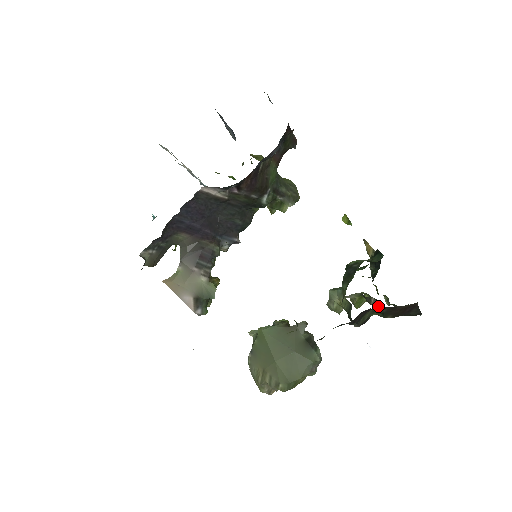
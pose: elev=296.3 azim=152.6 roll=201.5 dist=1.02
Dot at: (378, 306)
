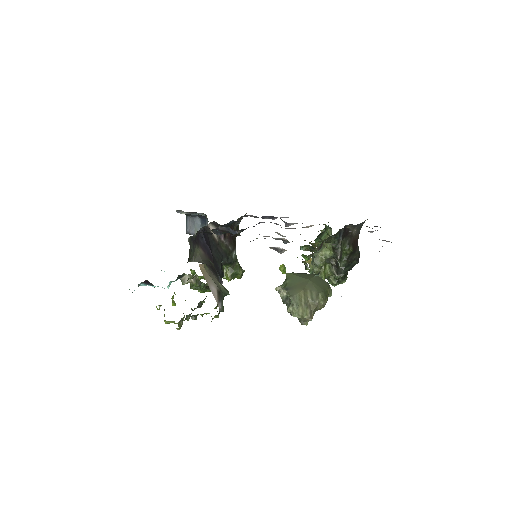
Dot at: (337, 264)
